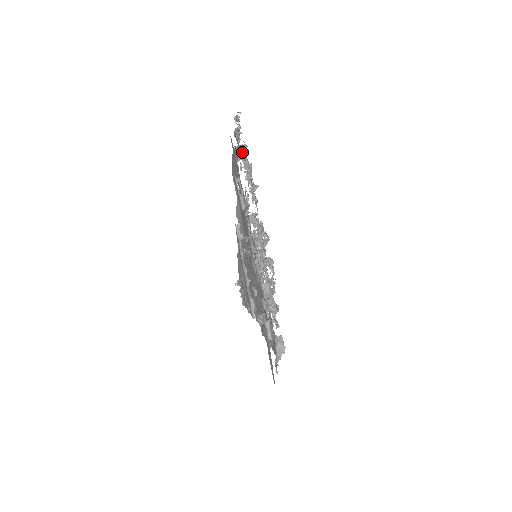
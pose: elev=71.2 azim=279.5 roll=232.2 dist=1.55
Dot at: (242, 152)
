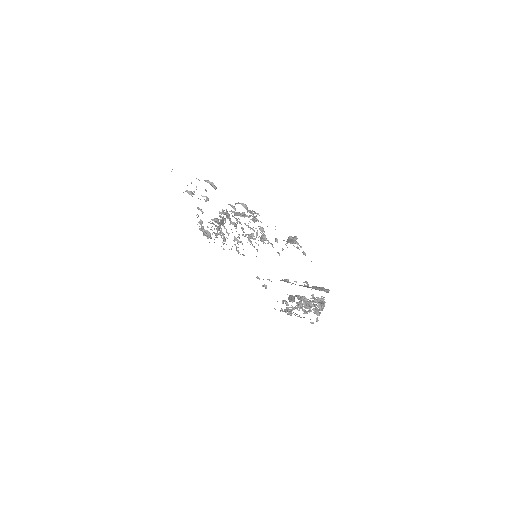
Dot at: occluded
